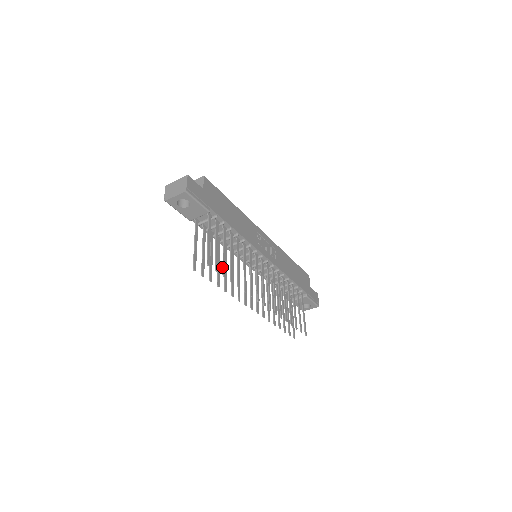
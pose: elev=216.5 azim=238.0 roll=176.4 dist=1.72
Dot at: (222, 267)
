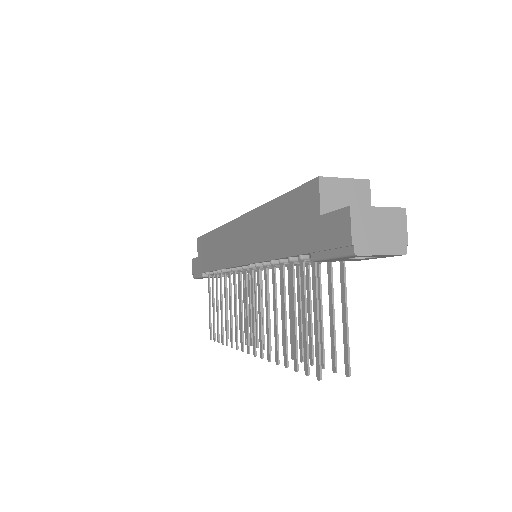
Dot at: (323, 350)
